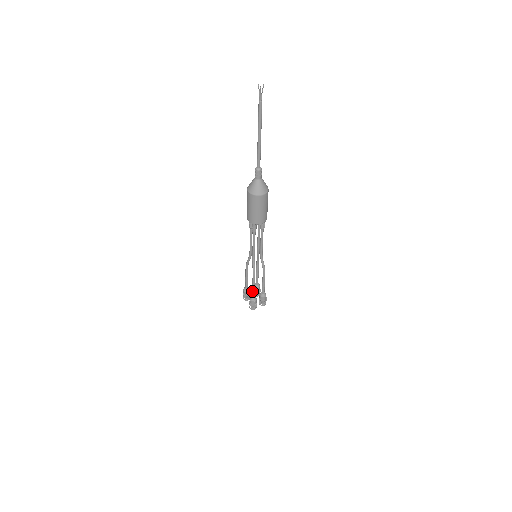
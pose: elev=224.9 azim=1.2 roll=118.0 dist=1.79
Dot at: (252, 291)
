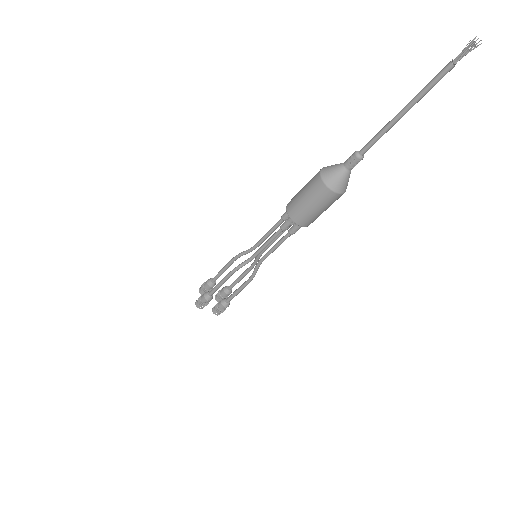
Dot at: (233, 297)
